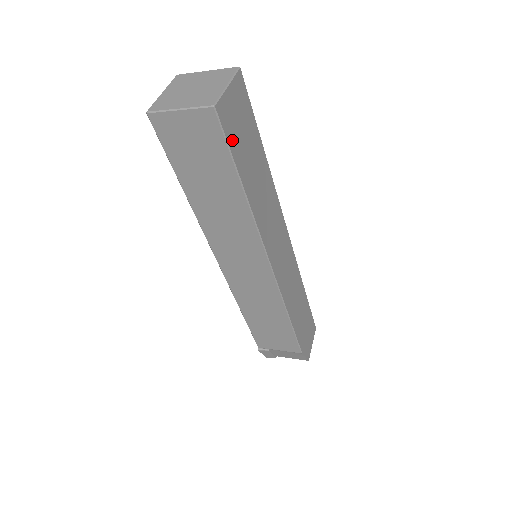
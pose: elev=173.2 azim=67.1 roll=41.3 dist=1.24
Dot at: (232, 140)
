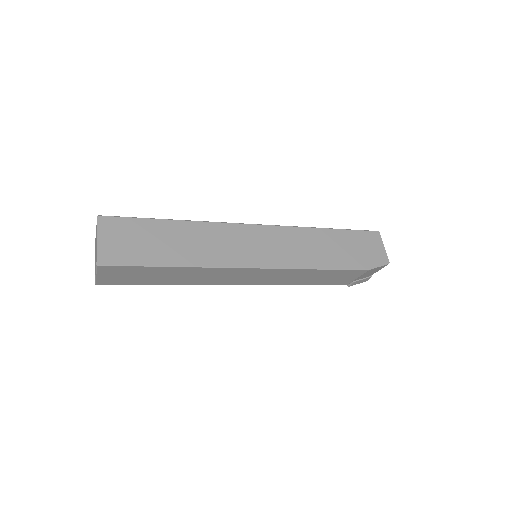
Dot at: (131, 258)
